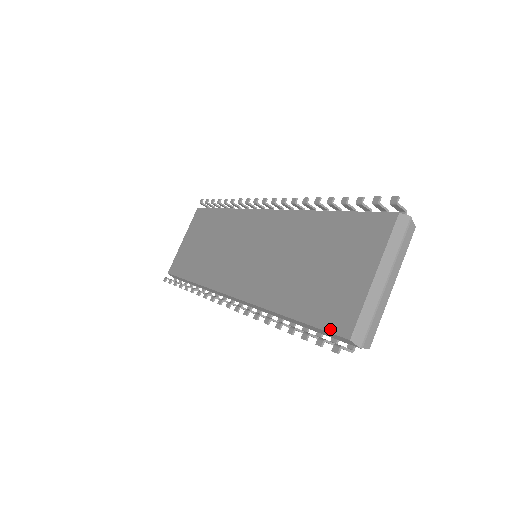
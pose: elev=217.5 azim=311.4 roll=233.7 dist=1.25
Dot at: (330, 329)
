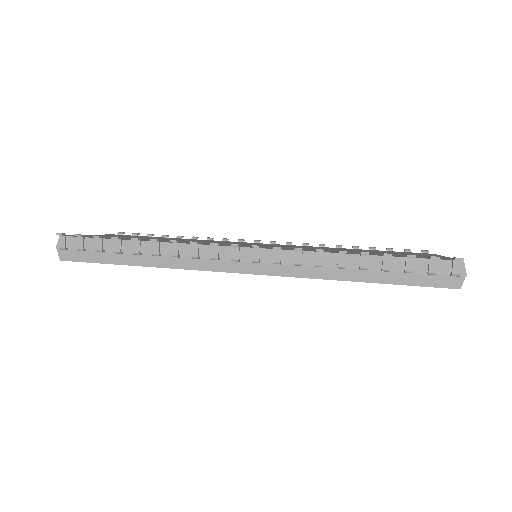
Dot at: occluded
